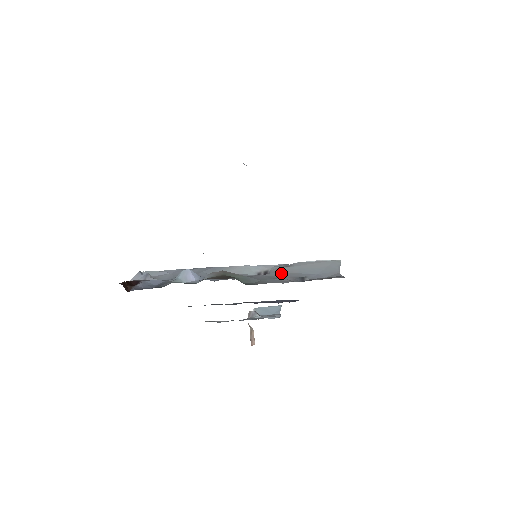
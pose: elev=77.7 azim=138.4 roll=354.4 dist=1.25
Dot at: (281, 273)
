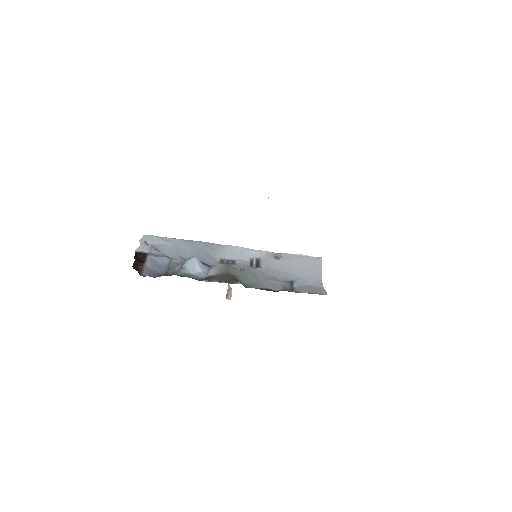
Dot at: (273, 269)
